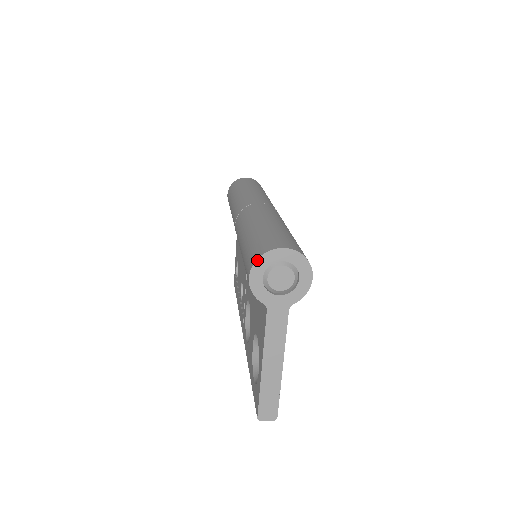
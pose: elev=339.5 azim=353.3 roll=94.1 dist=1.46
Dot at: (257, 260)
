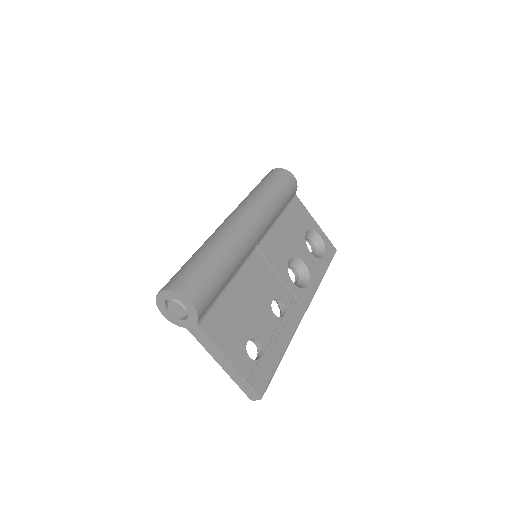
Dot at: (157, 304)
